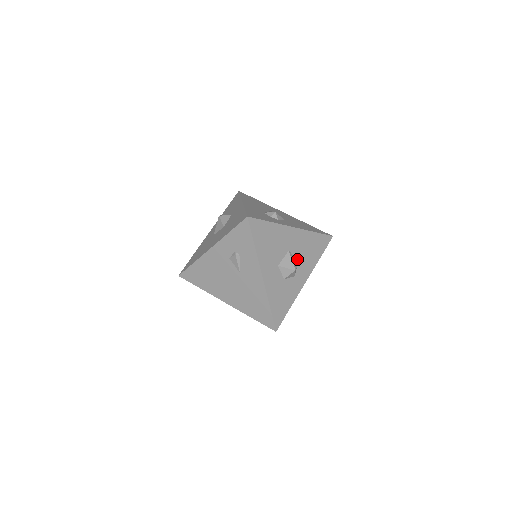
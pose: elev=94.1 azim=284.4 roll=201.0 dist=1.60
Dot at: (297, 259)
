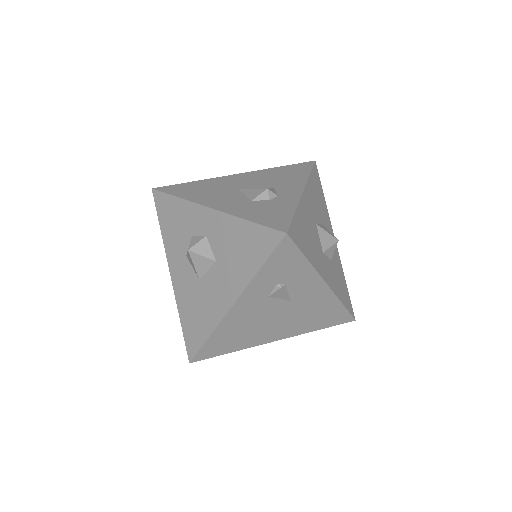
Dot at: (322, 224)
